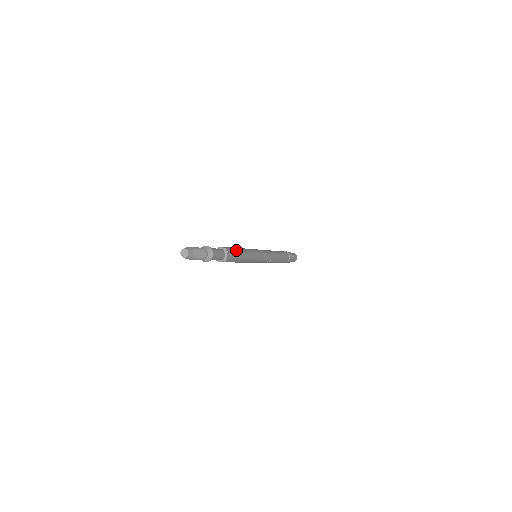
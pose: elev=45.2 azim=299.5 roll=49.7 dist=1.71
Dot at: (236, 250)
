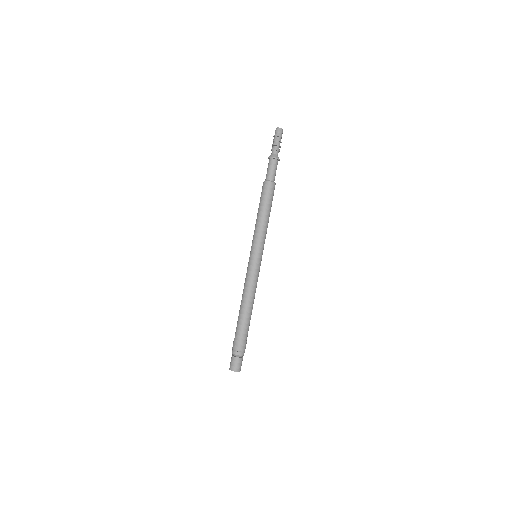
Dot at: occluded
